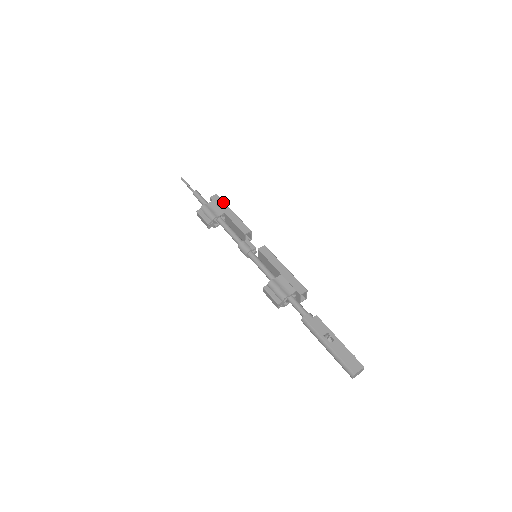
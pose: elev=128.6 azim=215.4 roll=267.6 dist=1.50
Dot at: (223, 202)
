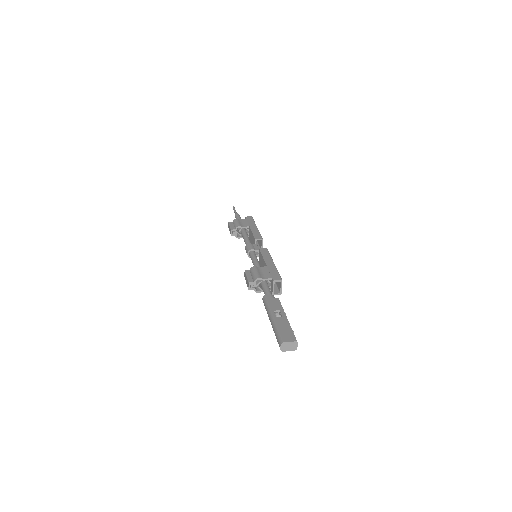
Dot at: (253, 221)
